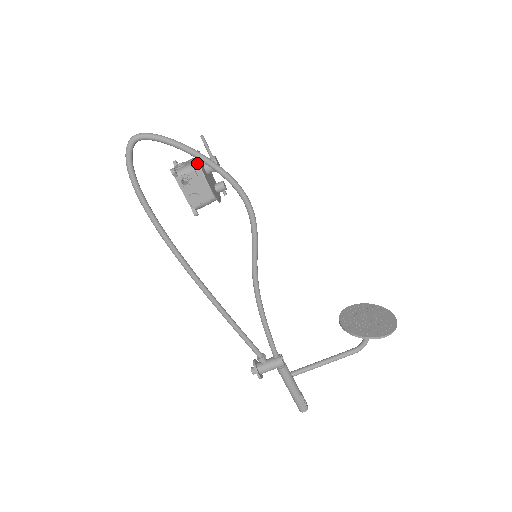
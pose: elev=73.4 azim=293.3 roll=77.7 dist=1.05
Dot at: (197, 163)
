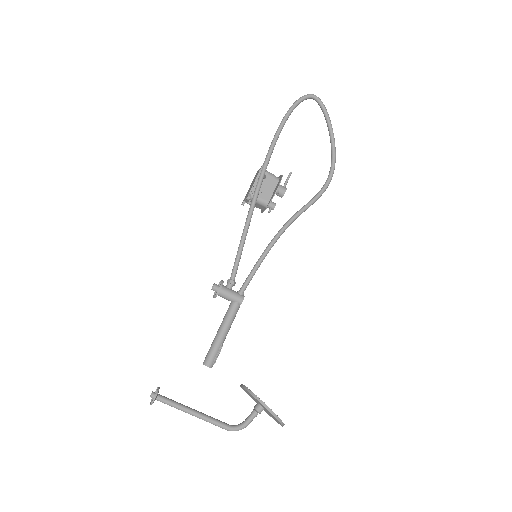
Dot at: occluded
